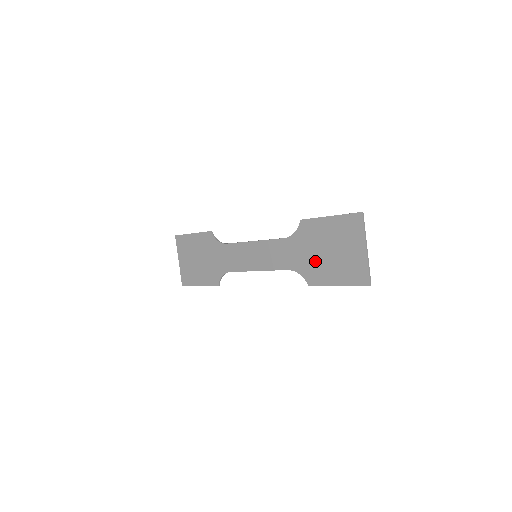
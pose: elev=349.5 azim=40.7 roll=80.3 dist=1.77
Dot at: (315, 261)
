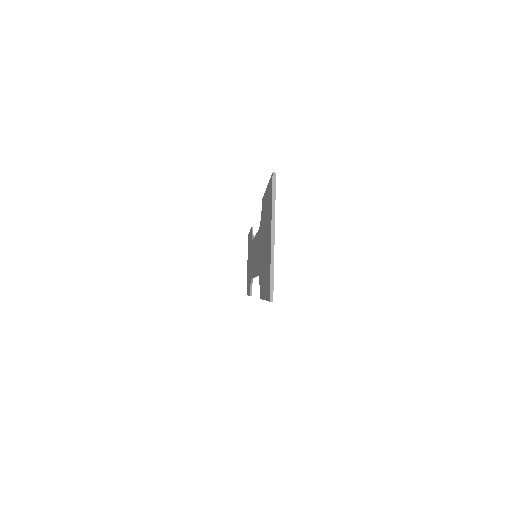
Dot at: (262, 260)
